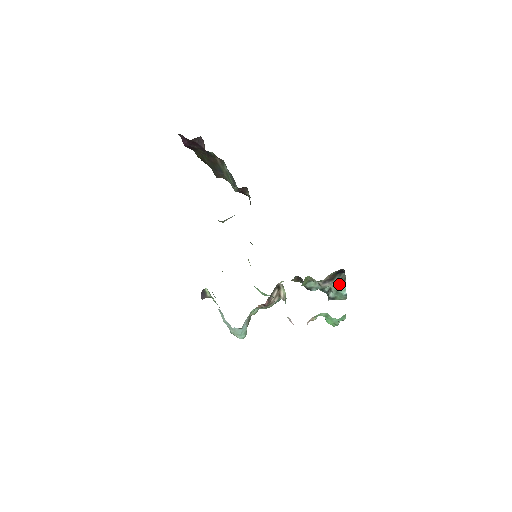
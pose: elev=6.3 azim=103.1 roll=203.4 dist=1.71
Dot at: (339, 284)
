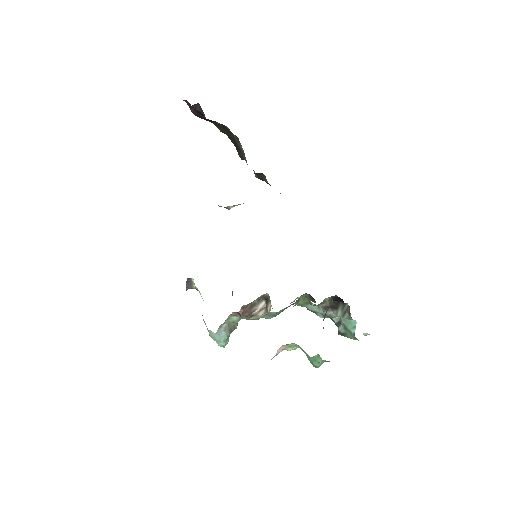
Dot at: (346, 317)
